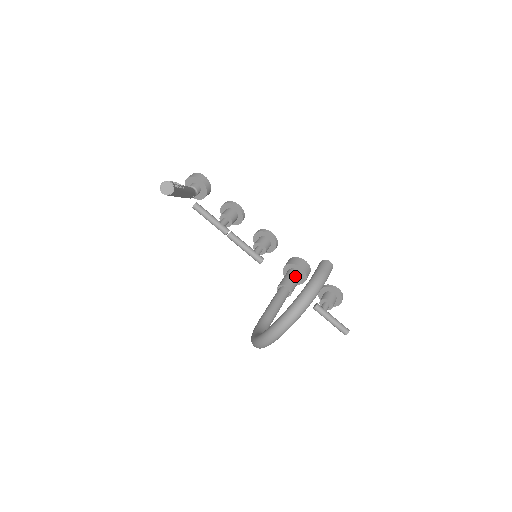
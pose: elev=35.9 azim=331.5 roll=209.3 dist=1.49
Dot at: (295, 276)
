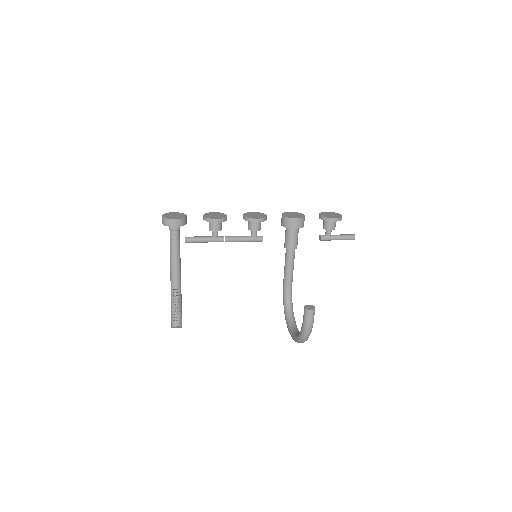
Dot at: (293, 235)
